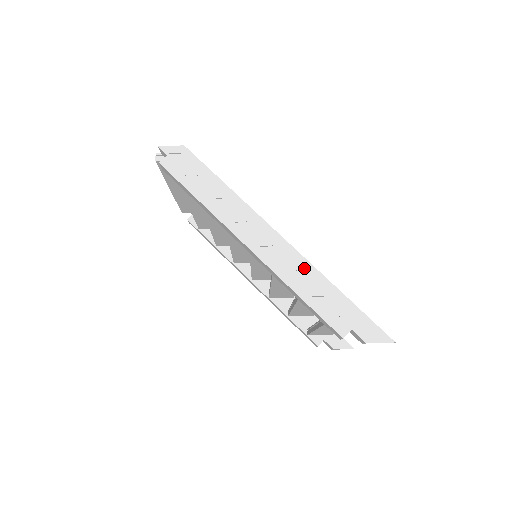
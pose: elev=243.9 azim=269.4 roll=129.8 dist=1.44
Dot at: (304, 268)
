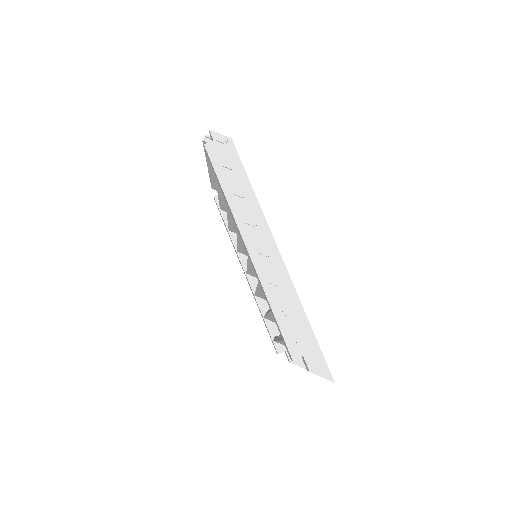
Dot at: (286, 287)
